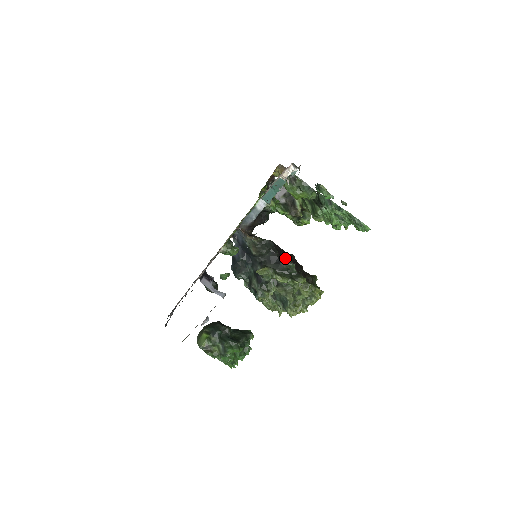
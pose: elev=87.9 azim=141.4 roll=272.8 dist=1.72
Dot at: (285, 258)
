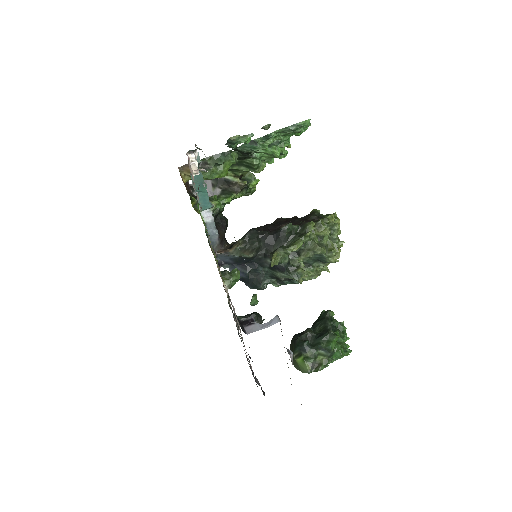
Dot at: (277, 228)
